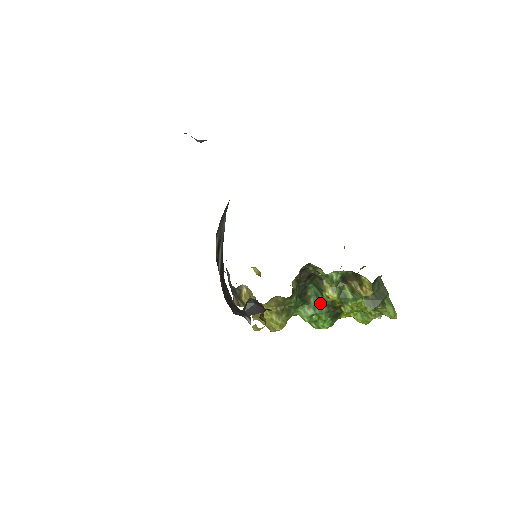
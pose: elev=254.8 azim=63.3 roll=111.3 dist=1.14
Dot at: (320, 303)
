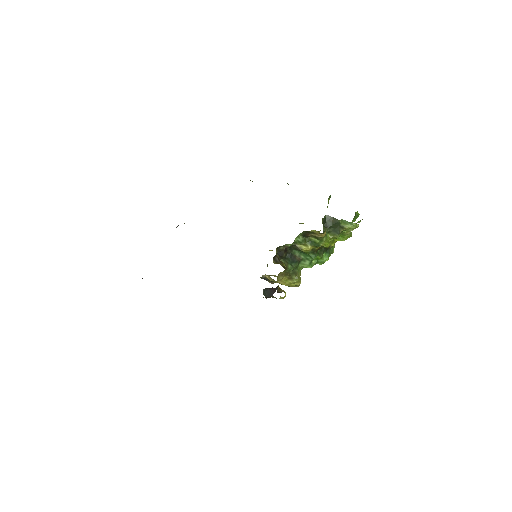
Dot at: (307, 255)
